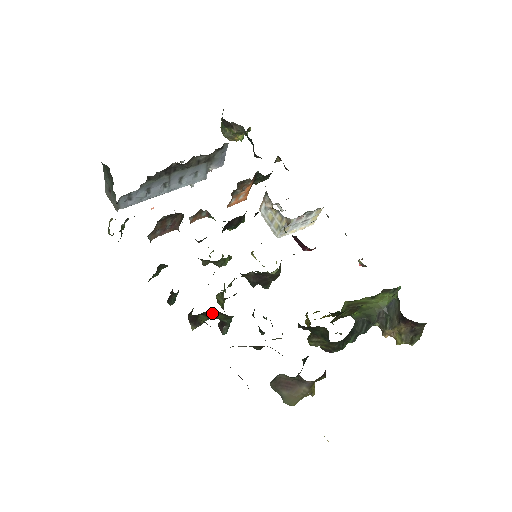
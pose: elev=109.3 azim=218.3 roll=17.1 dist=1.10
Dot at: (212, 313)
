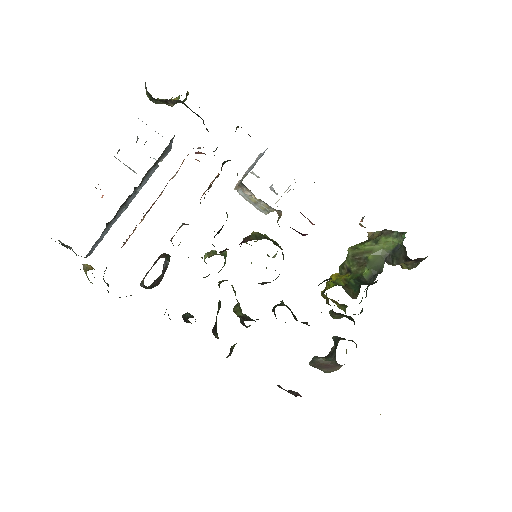
Dot at: occluded
